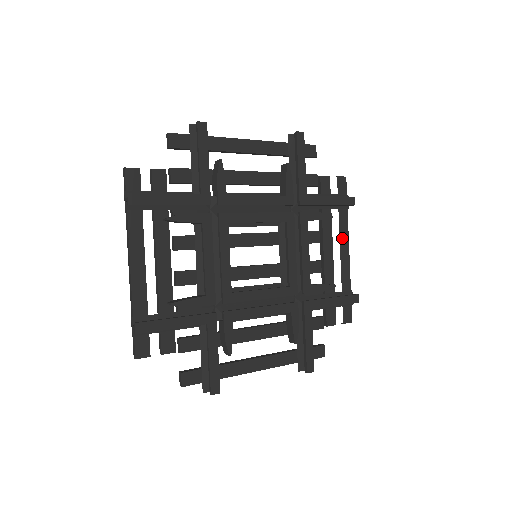
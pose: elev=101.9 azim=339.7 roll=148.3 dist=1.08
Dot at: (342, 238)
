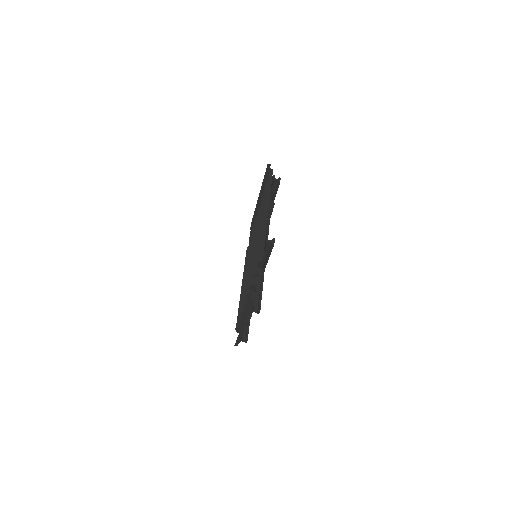
Dot at: occluded
